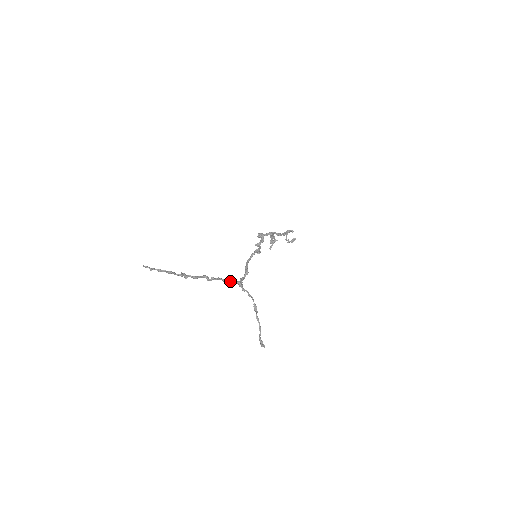
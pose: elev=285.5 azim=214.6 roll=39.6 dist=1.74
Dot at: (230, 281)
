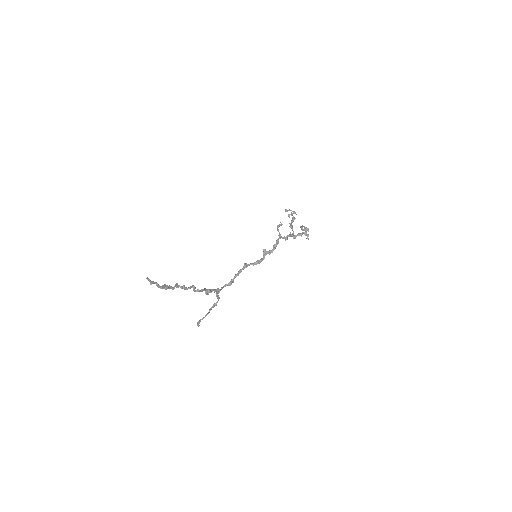
Dot at: (211, 291)
